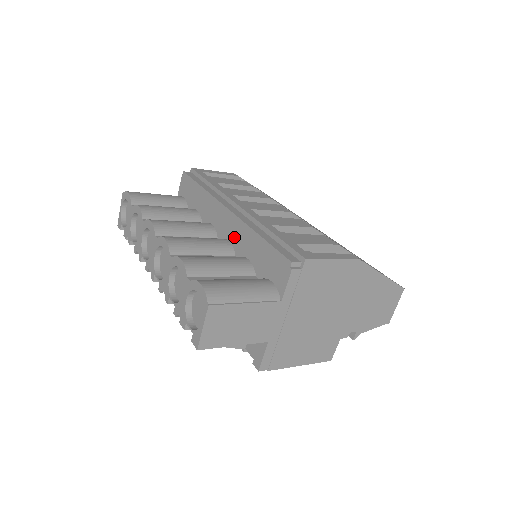
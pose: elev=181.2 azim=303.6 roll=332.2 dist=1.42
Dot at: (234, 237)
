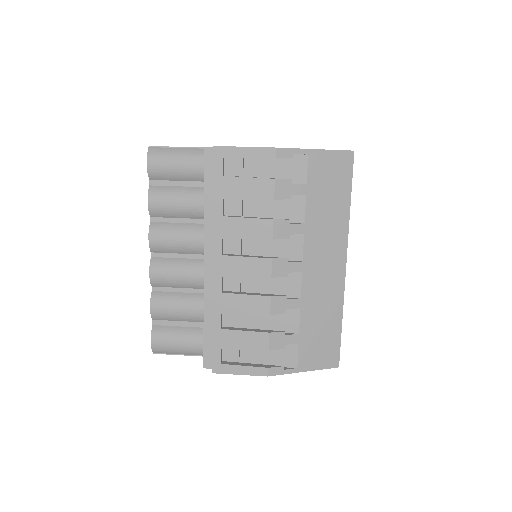
Dot at: occluded
